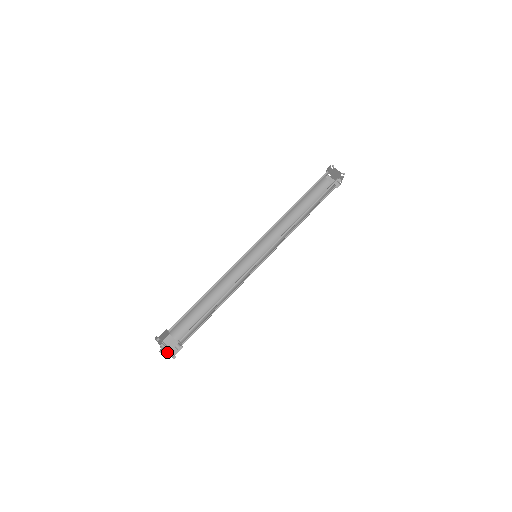
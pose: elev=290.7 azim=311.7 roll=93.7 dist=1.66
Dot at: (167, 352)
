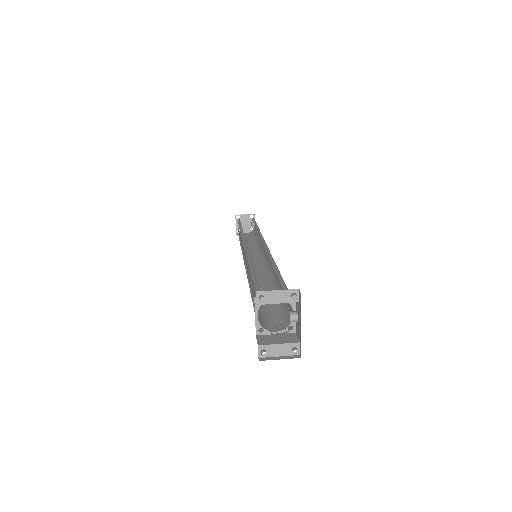
Dot at: occluded
